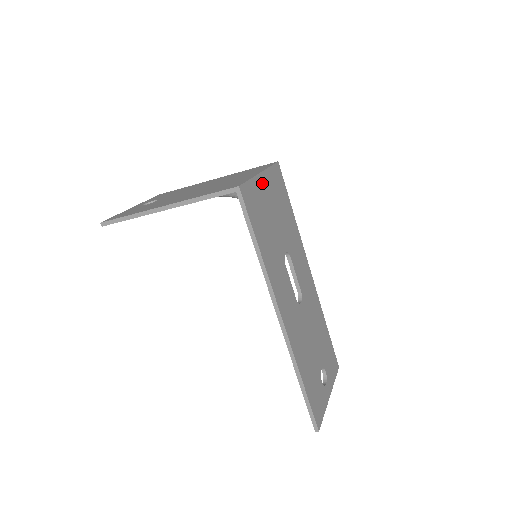
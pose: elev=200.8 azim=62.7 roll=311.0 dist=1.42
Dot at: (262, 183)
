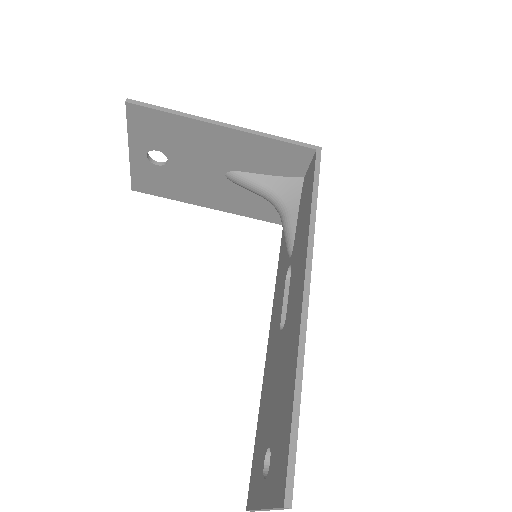
Dot at: occluded
